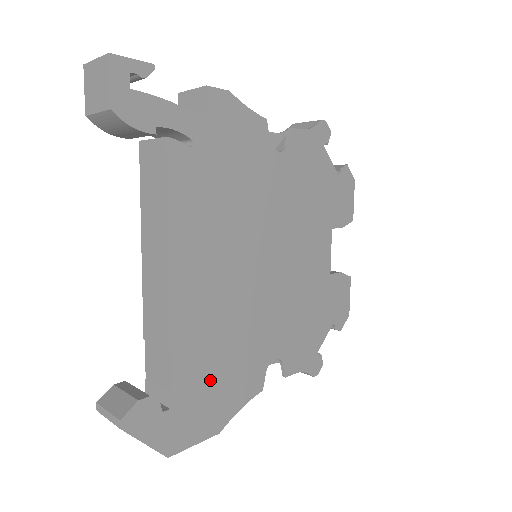
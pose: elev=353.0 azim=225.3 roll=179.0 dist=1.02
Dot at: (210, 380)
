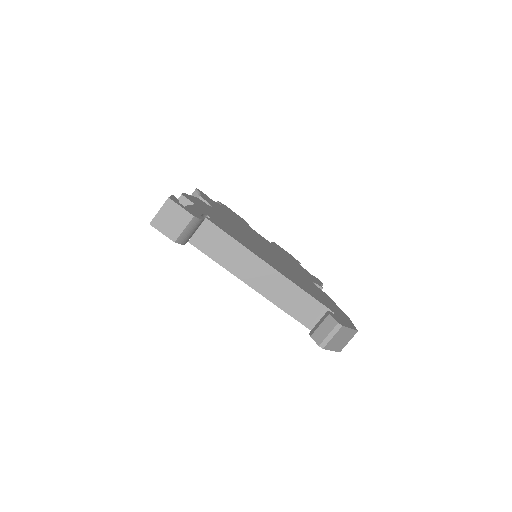
Dot at: (322, 298)
